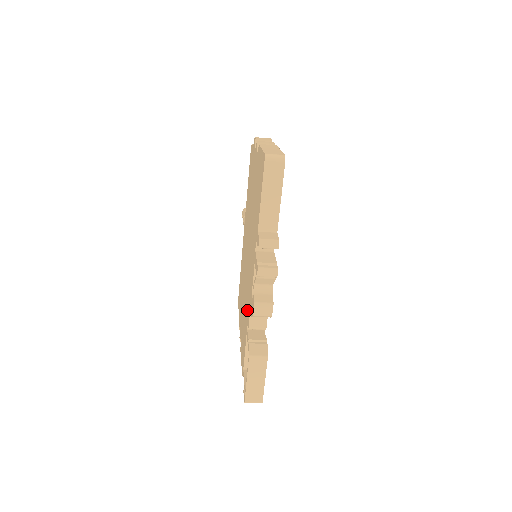
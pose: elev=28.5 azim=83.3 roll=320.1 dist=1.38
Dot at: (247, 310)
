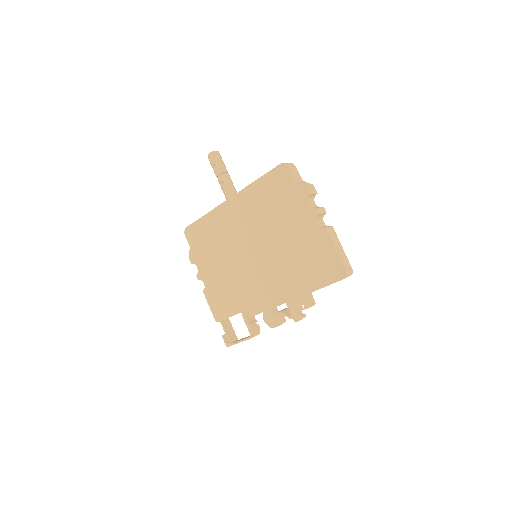
Dot at: (246, 300)
